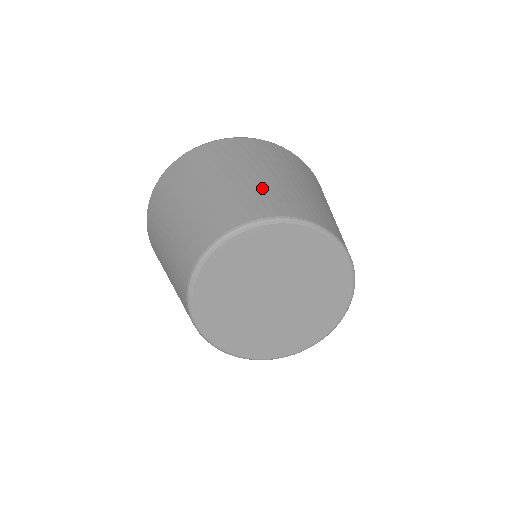
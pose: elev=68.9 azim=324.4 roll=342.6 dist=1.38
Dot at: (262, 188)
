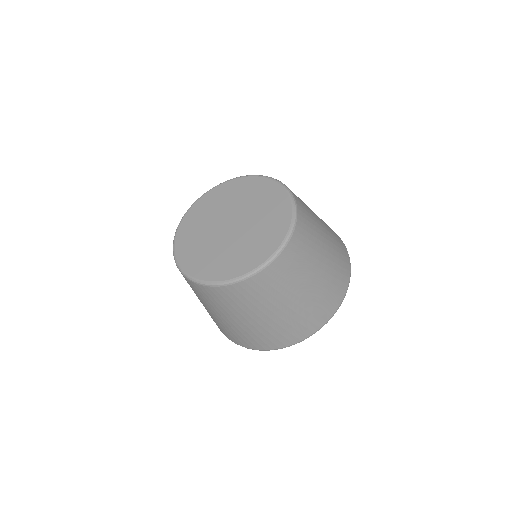
Dot at: occluded
